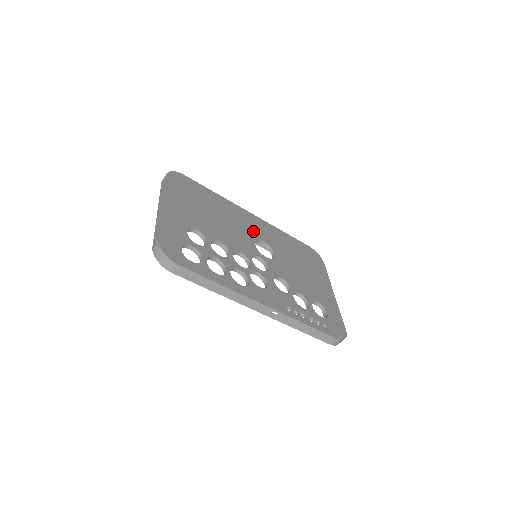
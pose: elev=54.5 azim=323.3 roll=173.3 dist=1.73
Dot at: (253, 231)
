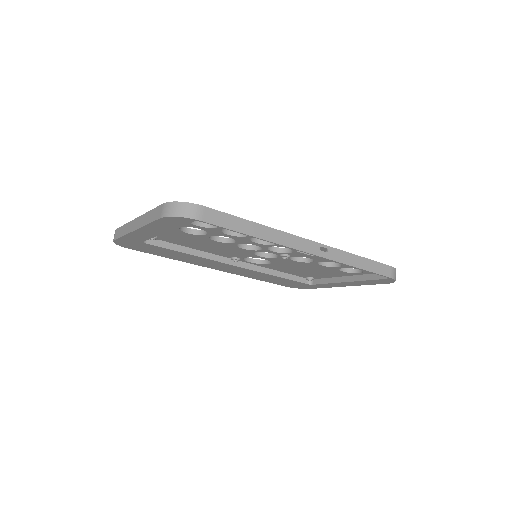
Dot at: occluded
